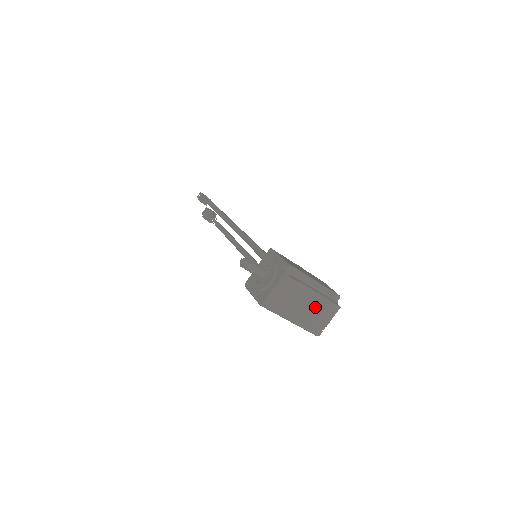
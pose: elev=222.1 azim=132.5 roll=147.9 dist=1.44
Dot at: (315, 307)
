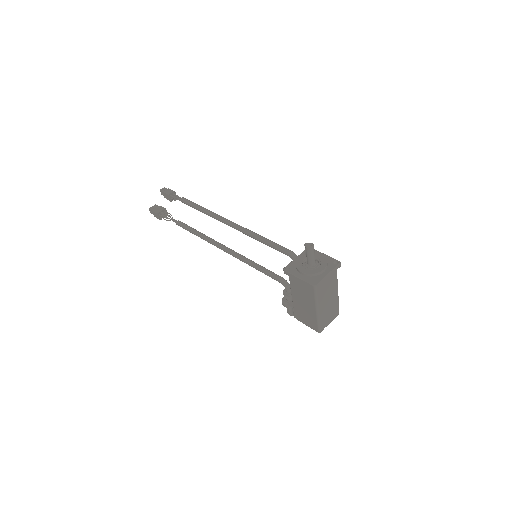
Dot at: (332, 305)
